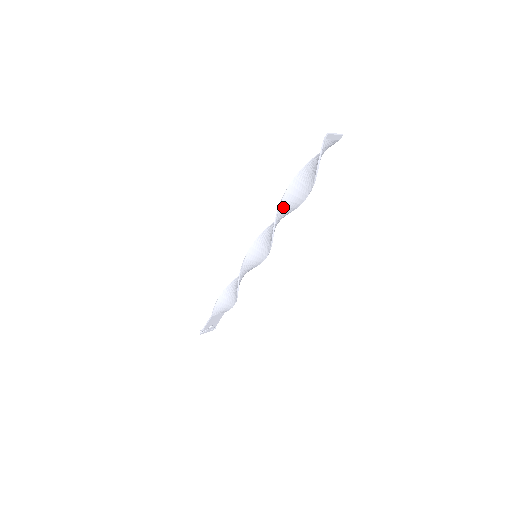
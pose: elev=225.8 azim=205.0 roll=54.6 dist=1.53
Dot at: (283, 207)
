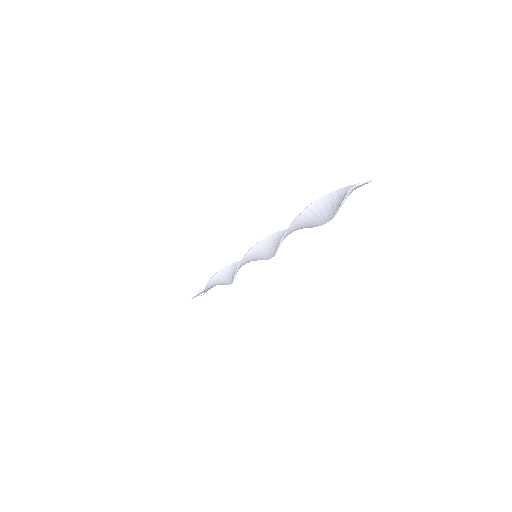
Dot at: (292, 229)
